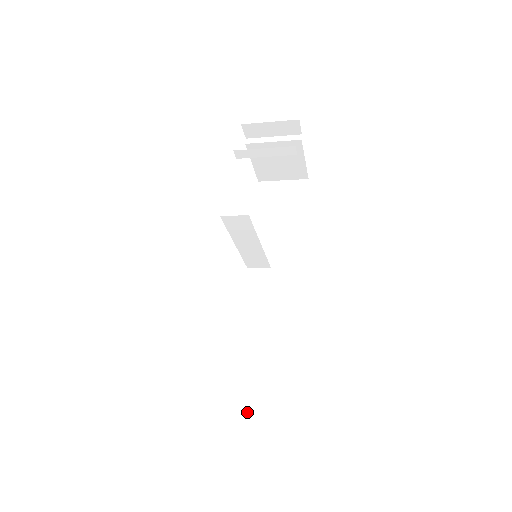
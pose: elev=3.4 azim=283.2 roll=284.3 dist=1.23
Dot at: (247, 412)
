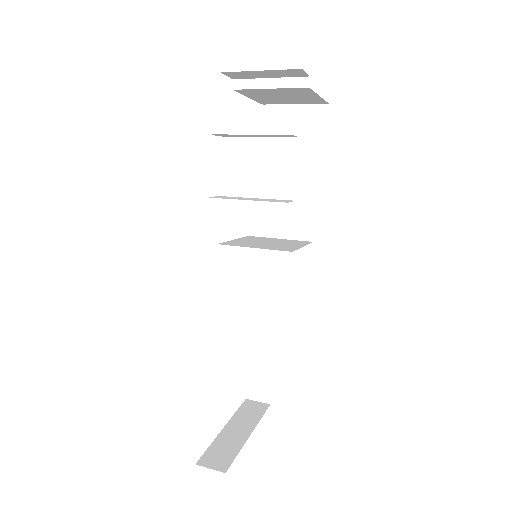
Dot at: (261, 385)
